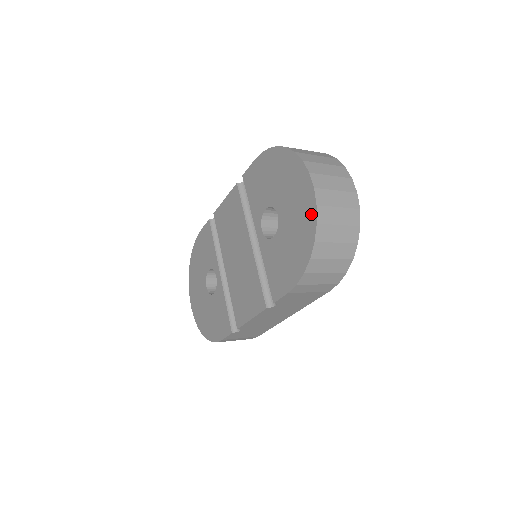
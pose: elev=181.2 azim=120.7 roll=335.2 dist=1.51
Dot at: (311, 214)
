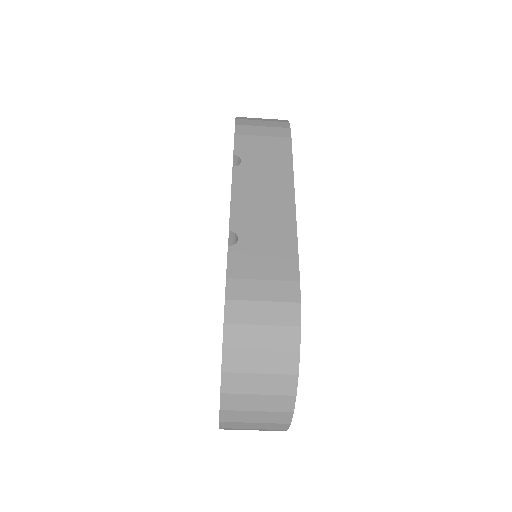
Dot at: occluded
